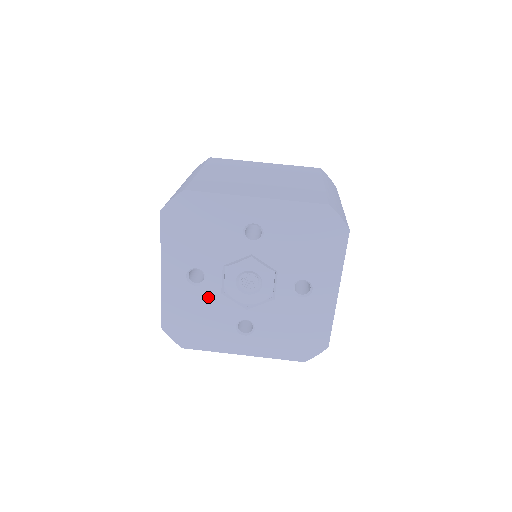
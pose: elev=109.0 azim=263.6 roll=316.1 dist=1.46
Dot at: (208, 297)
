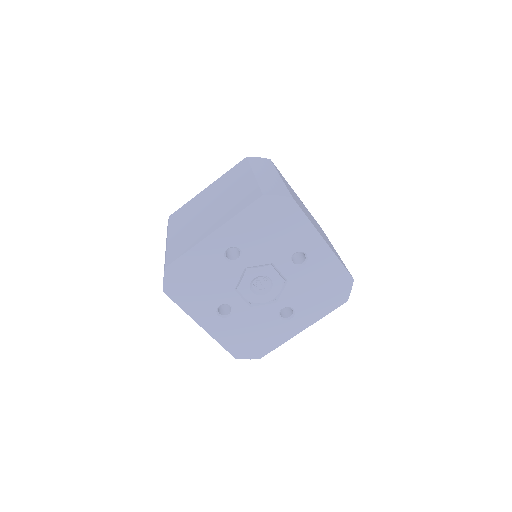
Dot at: (244, 316)
